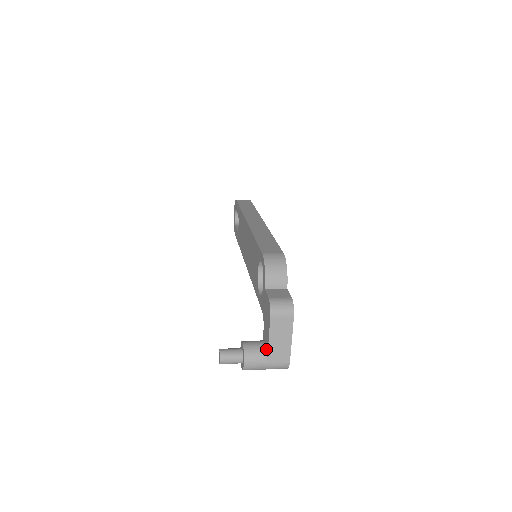
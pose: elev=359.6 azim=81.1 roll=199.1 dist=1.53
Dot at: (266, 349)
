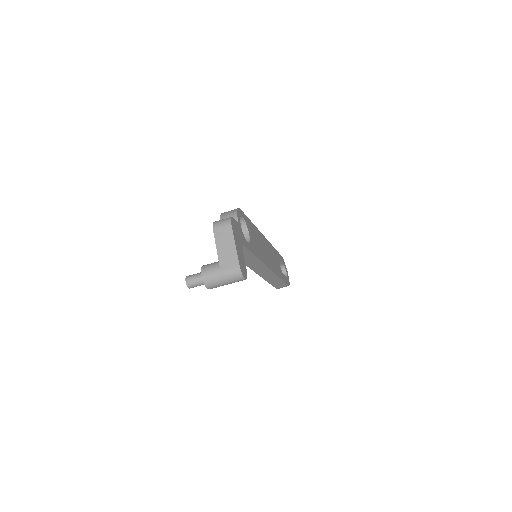
Dot at: (220, 261)
